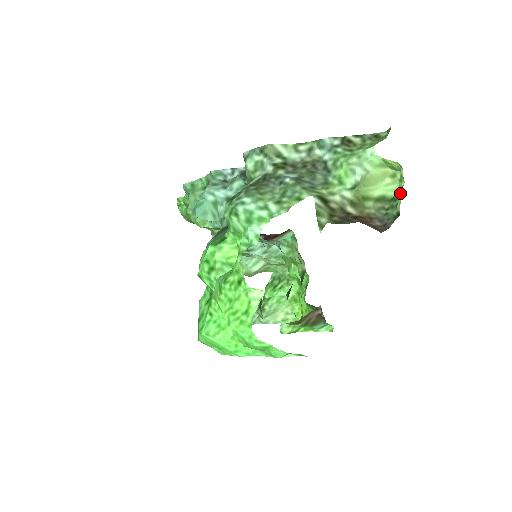
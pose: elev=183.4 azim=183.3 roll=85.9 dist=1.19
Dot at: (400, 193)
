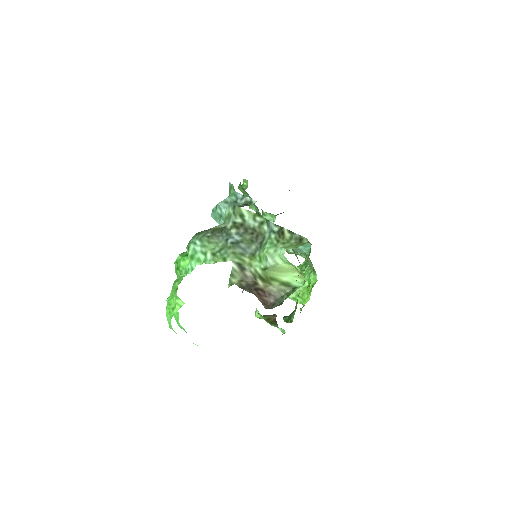
Dot at: occluded
